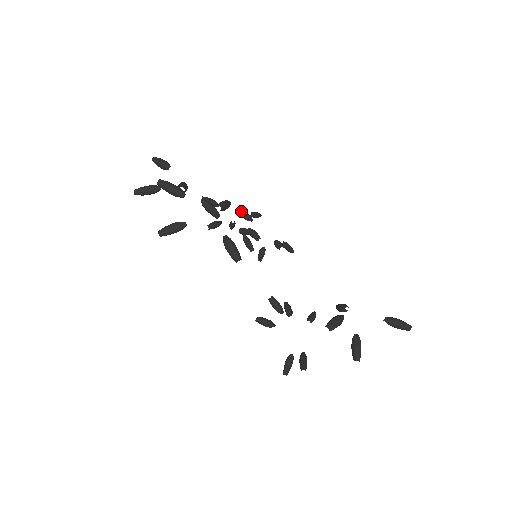
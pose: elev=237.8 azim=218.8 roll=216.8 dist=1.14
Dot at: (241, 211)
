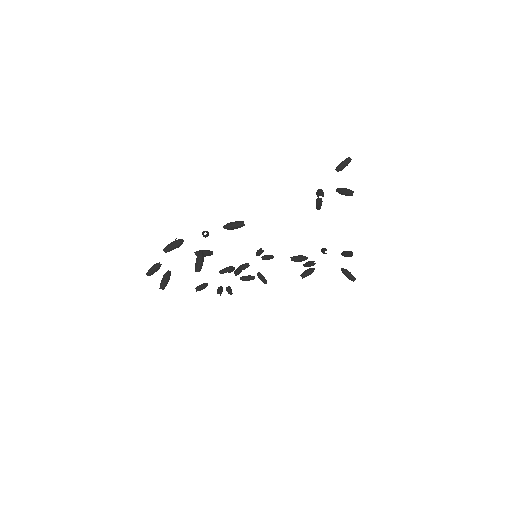
Dot at: (221, 270)
